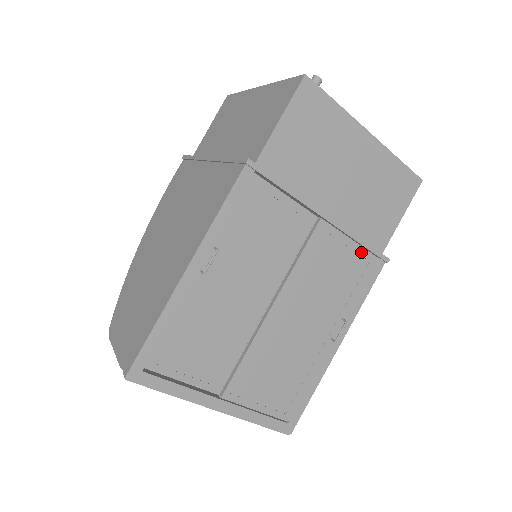
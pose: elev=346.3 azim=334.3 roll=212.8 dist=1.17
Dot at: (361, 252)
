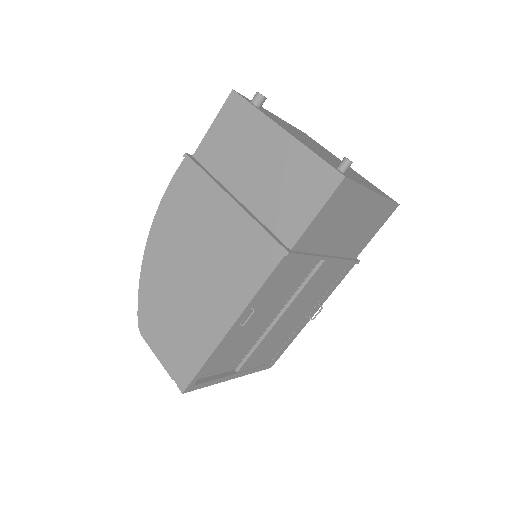
Dot at: (343, 265)
